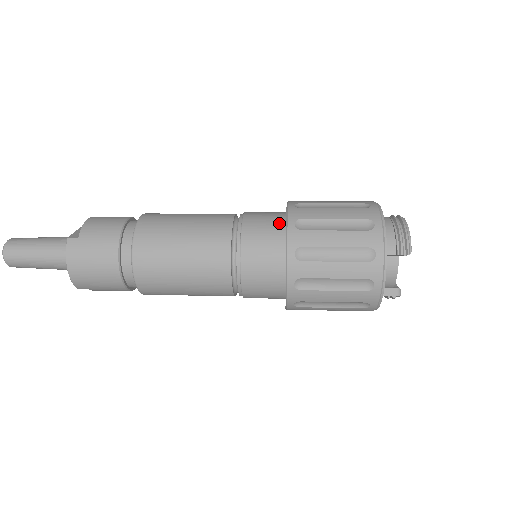
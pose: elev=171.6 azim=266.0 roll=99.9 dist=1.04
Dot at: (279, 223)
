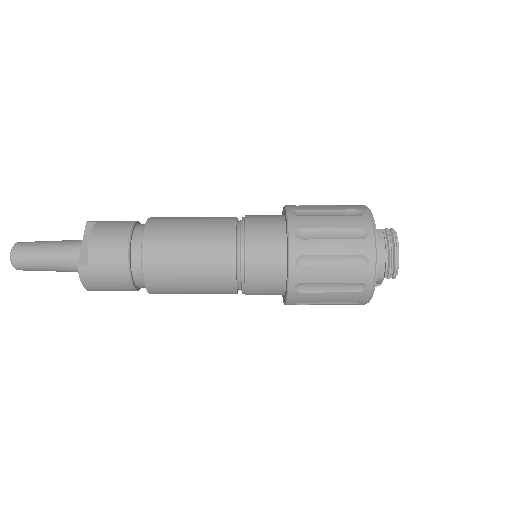
Dot at: (280, 251)
